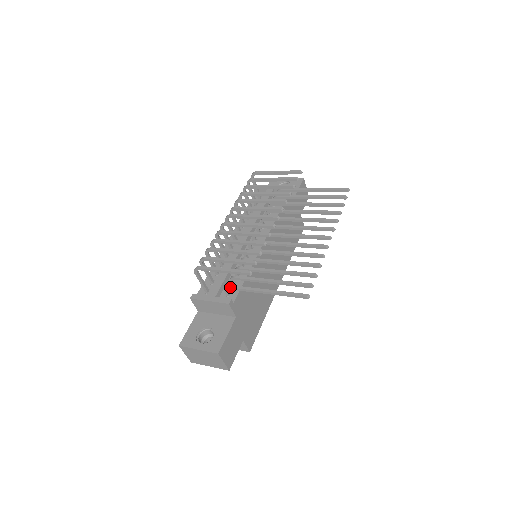
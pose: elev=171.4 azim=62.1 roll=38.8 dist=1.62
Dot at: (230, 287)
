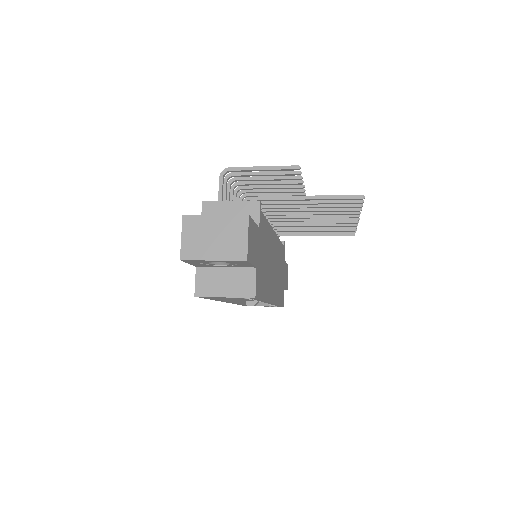
Dot at: (260, 196)
